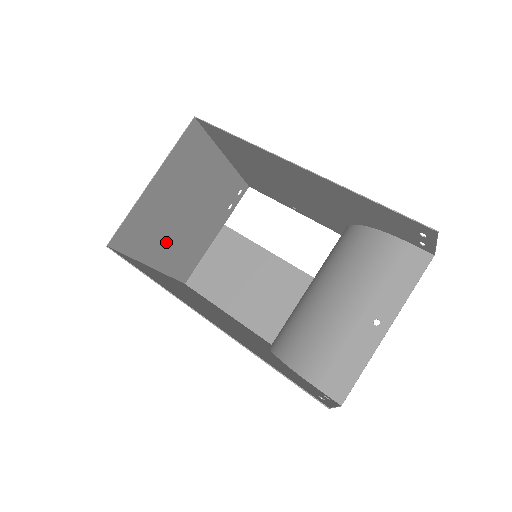
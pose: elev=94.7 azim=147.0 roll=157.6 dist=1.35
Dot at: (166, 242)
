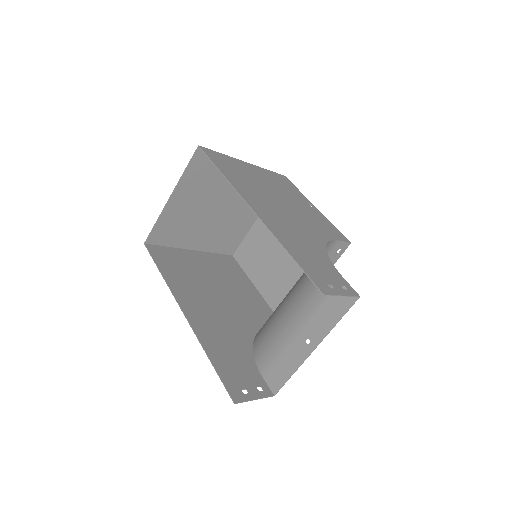
Dot at: (201, 232)
